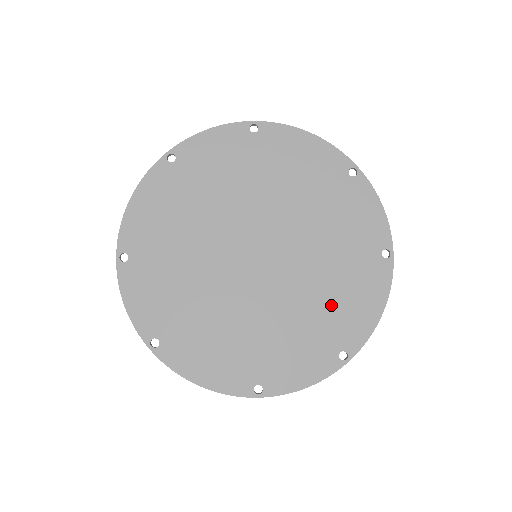
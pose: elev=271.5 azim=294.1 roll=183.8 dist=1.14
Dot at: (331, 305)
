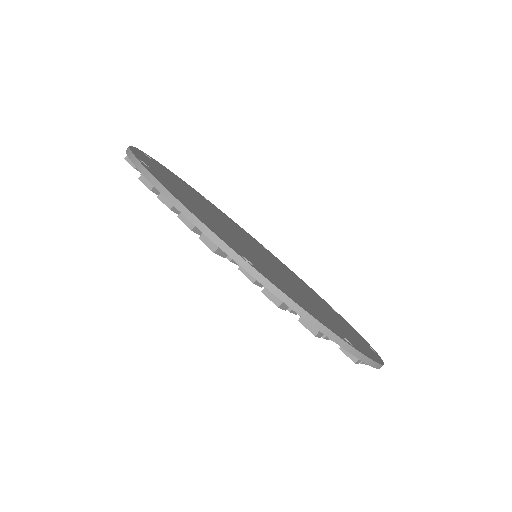
Dot at: (328, 317)
